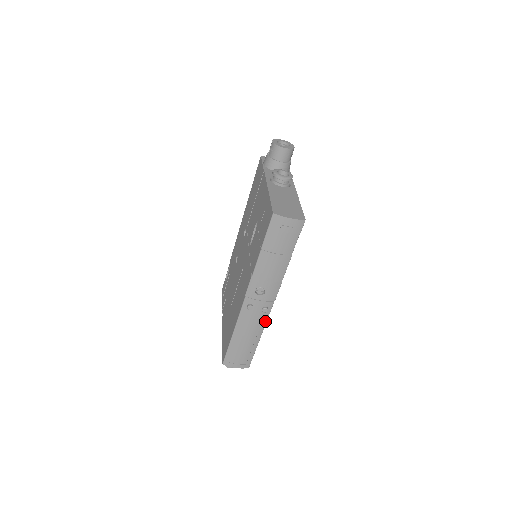
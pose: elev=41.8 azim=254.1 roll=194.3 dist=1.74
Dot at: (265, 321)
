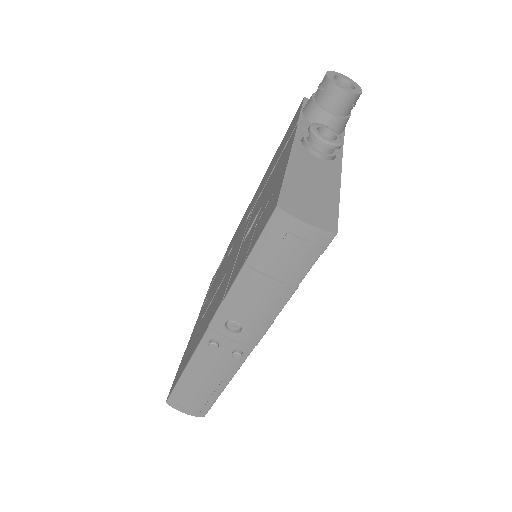
Dot at: (236, 368)
